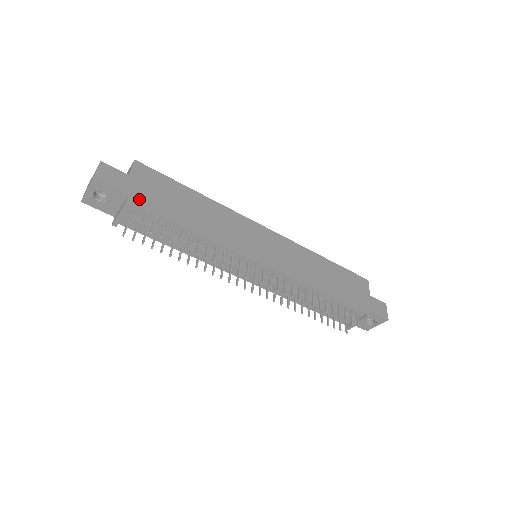
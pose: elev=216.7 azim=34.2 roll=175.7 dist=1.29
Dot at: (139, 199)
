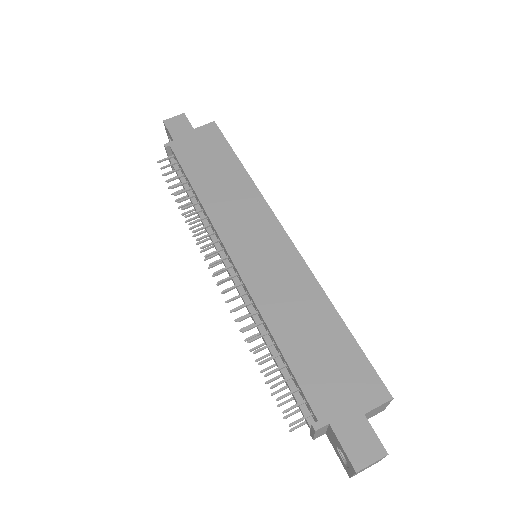
Dot at: (179, 146)
